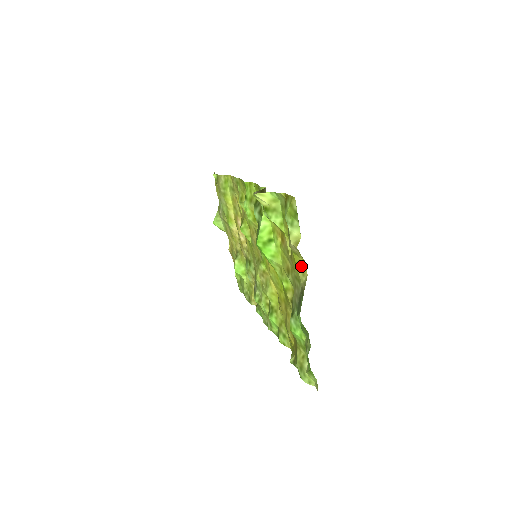
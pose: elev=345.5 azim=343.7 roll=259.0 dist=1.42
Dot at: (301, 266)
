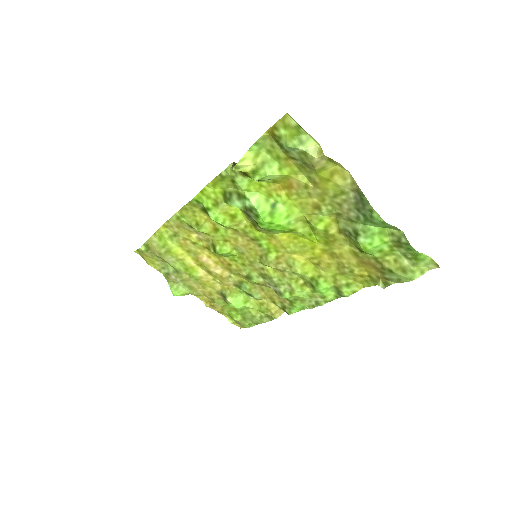
Dot at: (336, 175)
